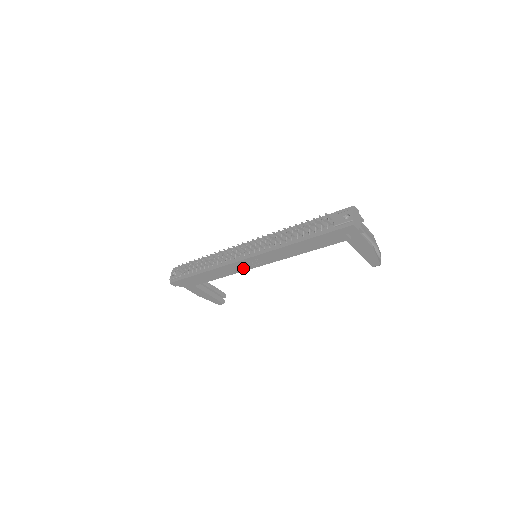
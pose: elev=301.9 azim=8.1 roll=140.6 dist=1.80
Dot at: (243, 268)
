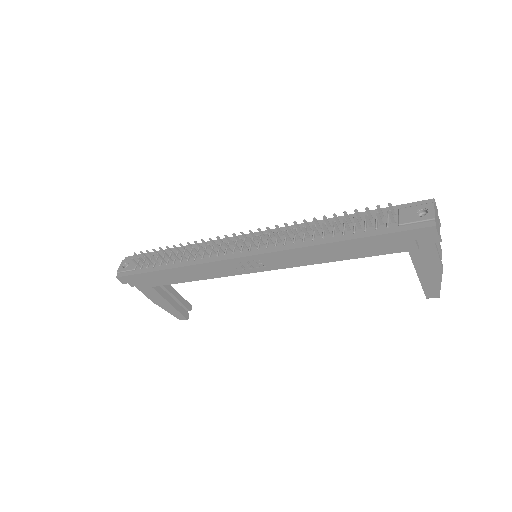
Dot at: (233, 271)
